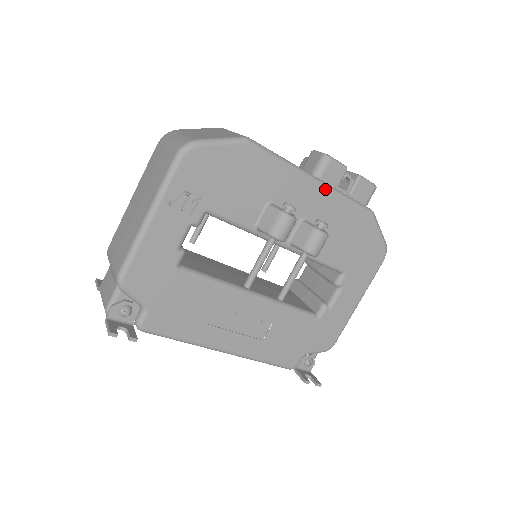
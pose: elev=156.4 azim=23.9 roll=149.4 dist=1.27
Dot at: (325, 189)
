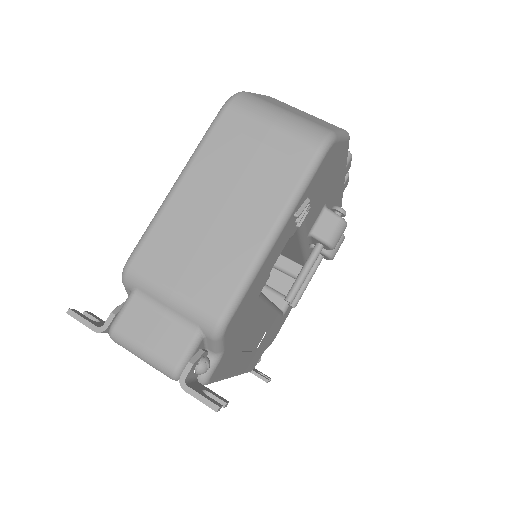
Dot at: (343, 188)
